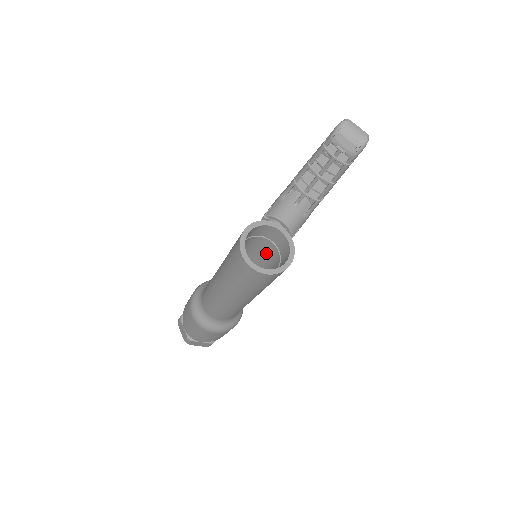
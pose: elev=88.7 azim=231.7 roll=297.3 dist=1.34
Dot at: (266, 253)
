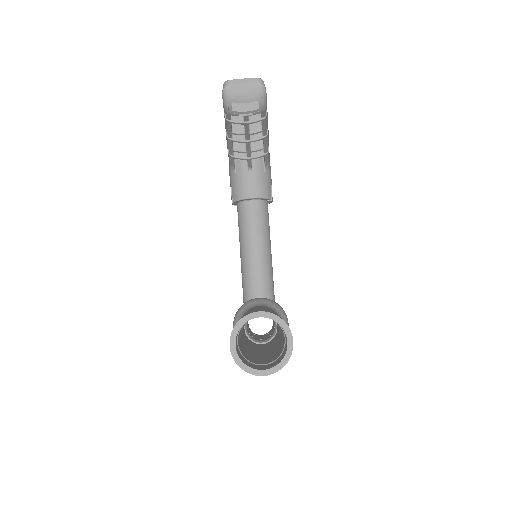
Dot at: occluded
